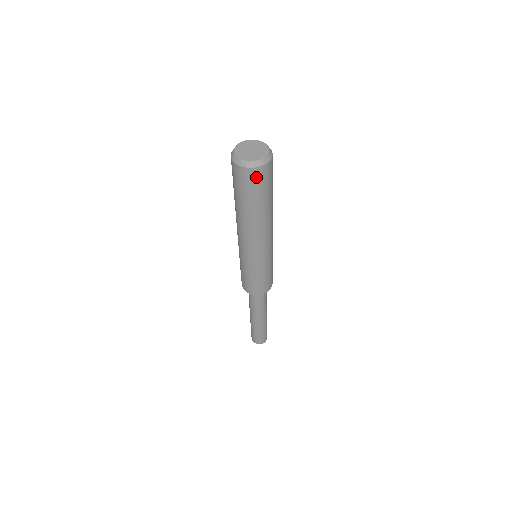
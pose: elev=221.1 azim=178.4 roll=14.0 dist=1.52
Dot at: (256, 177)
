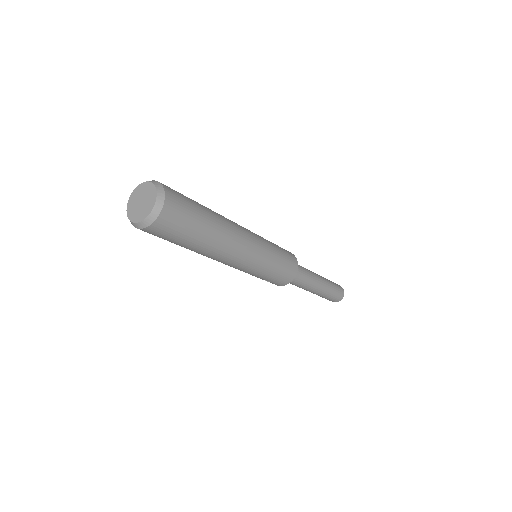
Dot at: (156, 232)
